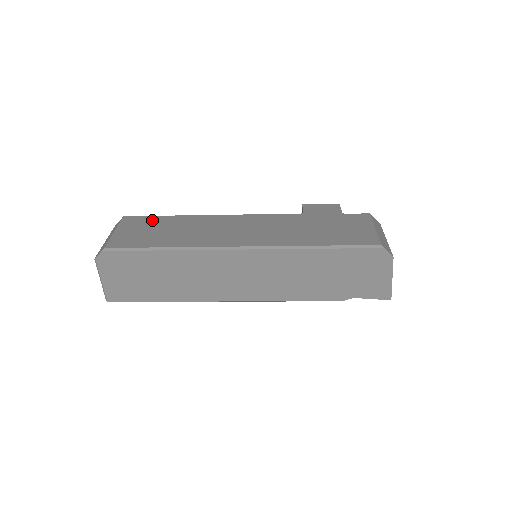
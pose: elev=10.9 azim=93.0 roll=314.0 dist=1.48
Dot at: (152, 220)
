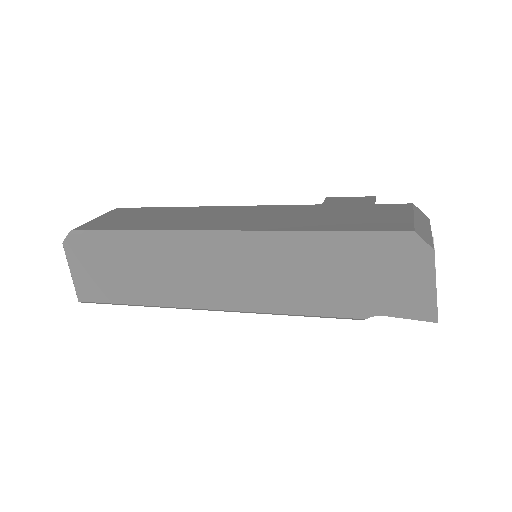
Dot at: (142, 210)
